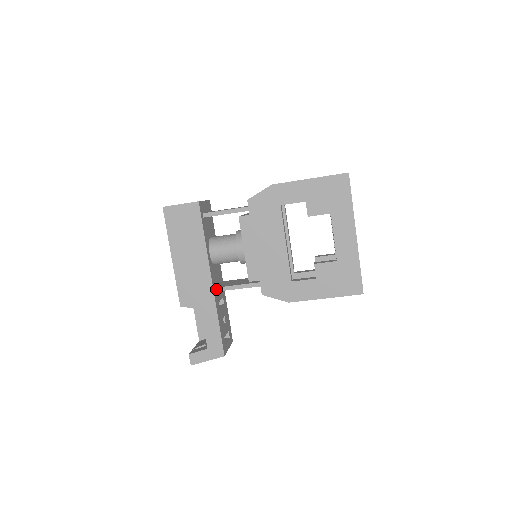
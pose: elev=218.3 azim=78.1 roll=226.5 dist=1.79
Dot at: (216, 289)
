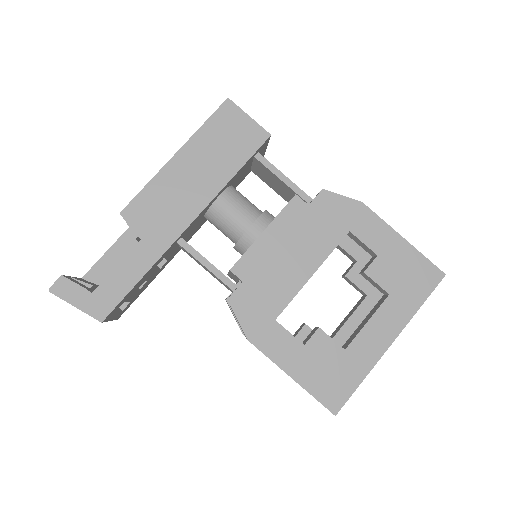
Dot at: (181, 240)
